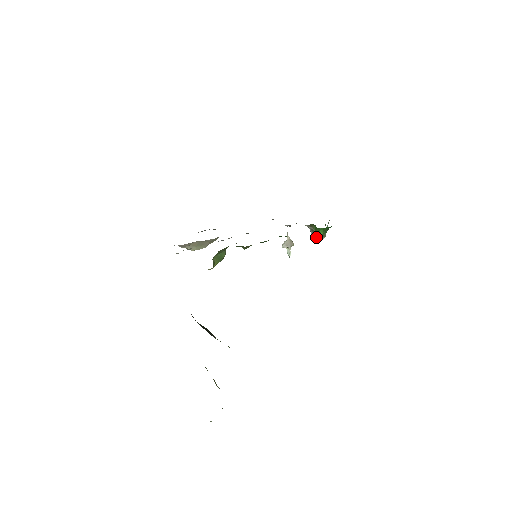
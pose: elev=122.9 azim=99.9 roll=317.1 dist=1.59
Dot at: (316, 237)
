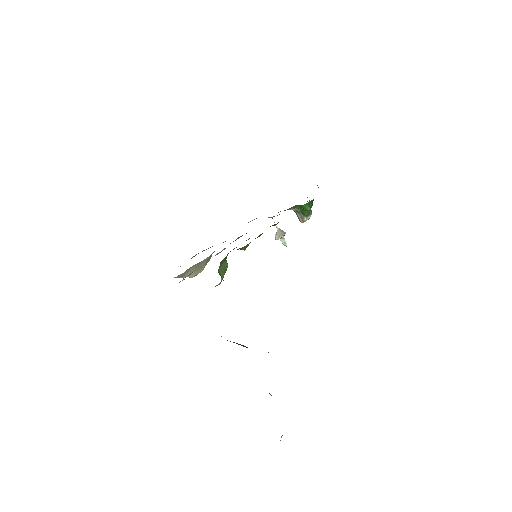
Dot at: (304, 216)
